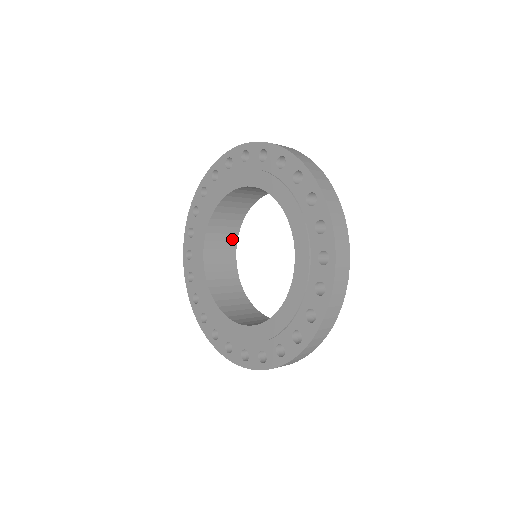
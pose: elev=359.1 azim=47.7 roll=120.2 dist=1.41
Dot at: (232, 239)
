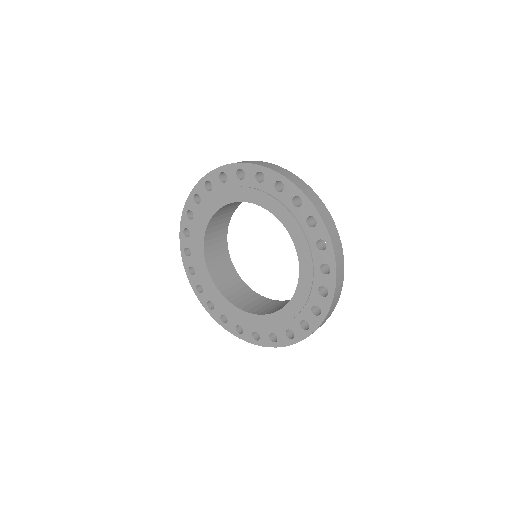
Dot at: (232, 210)
